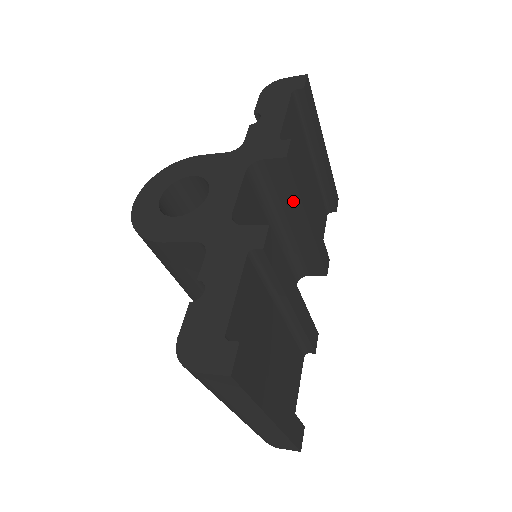
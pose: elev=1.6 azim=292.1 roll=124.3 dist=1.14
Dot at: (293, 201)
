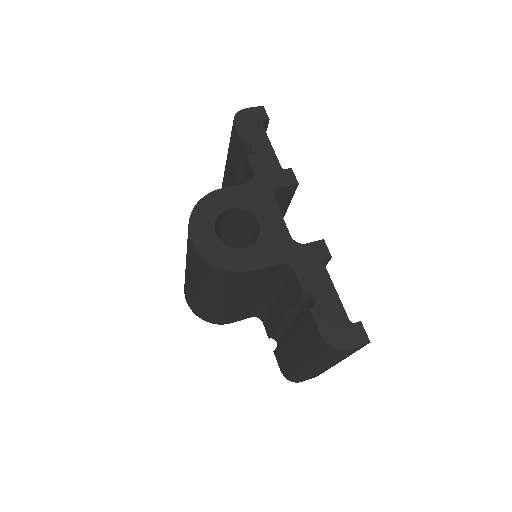
Dot at: (282, 210)
